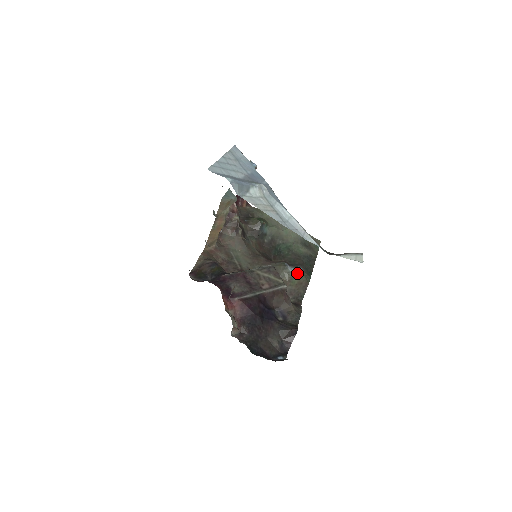
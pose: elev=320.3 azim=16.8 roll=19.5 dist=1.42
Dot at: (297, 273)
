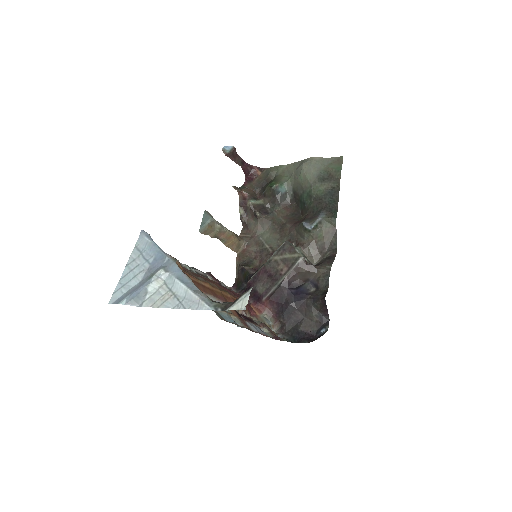
Dot at: (318, 226)
